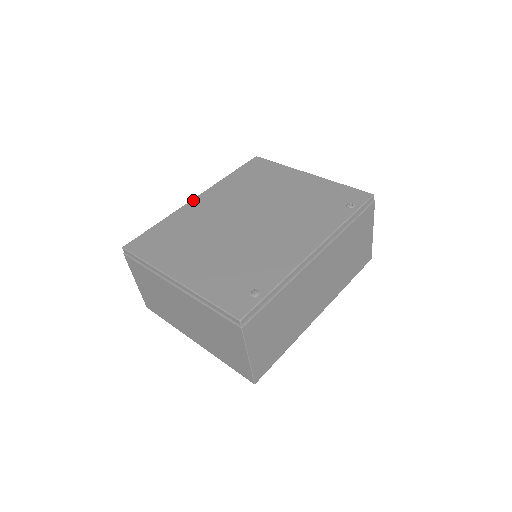
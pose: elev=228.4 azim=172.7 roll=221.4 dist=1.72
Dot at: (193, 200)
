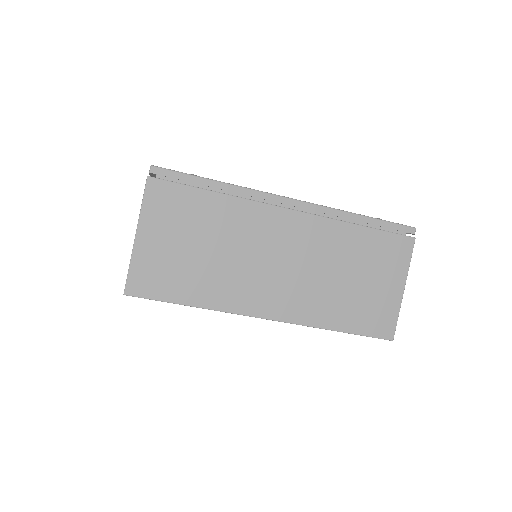
Dot at: occluded
